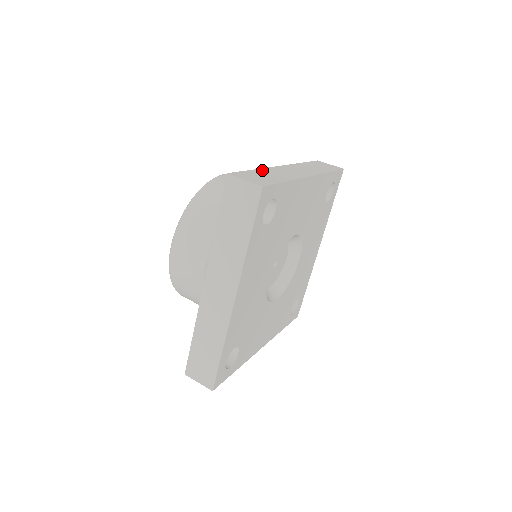
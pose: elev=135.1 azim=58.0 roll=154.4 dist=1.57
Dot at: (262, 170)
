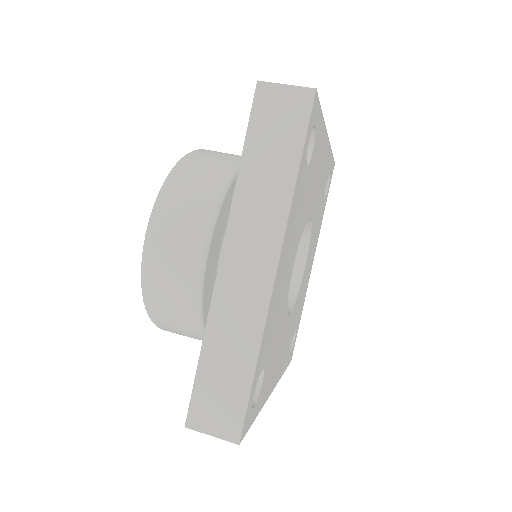
Dot at: occluded
